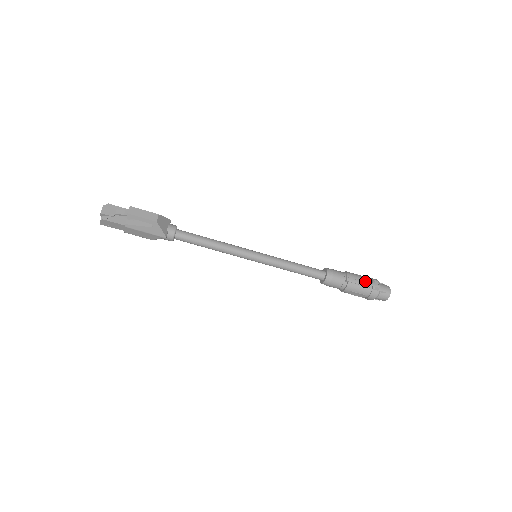
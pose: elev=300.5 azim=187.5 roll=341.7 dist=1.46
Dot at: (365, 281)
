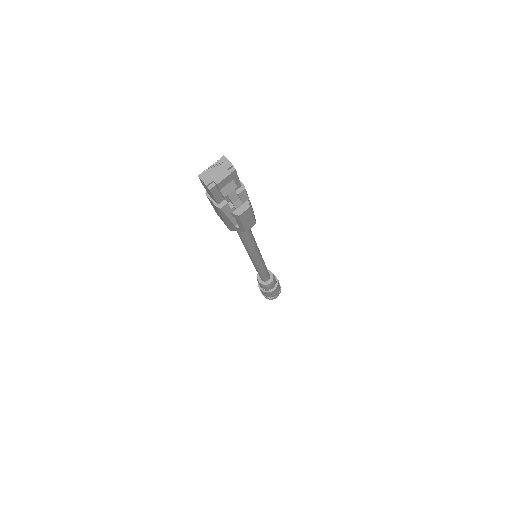
Dot at: occluded
